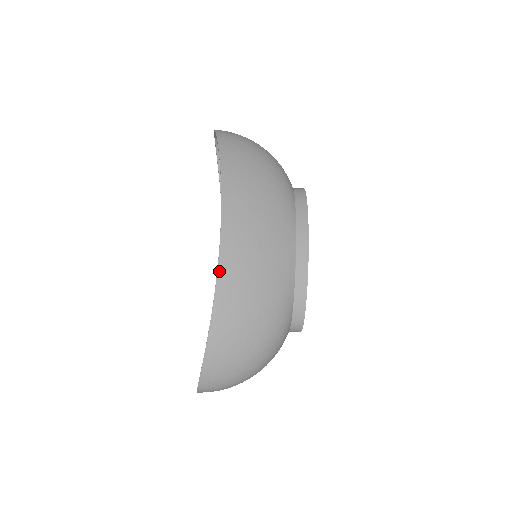
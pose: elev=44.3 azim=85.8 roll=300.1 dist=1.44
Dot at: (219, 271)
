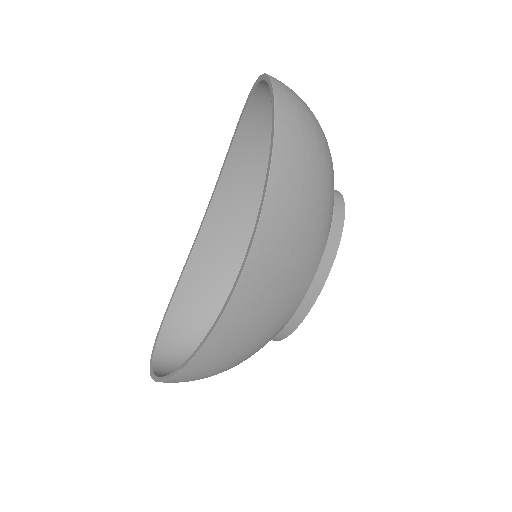
Dot at: (221, 320)
